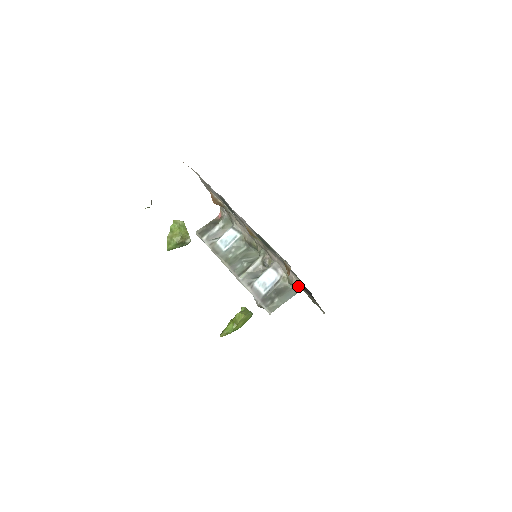
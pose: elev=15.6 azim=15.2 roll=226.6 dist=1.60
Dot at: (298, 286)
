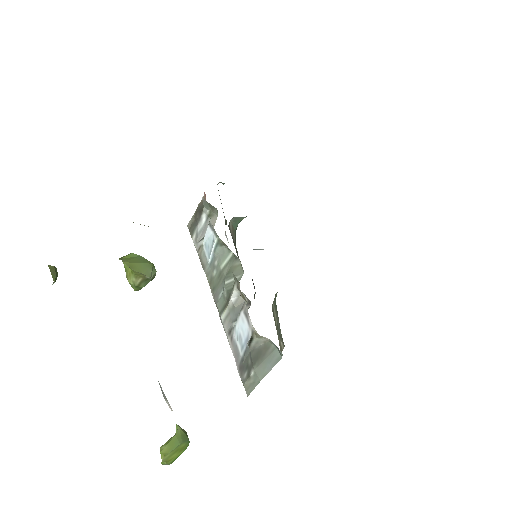
Dot at: occluded
